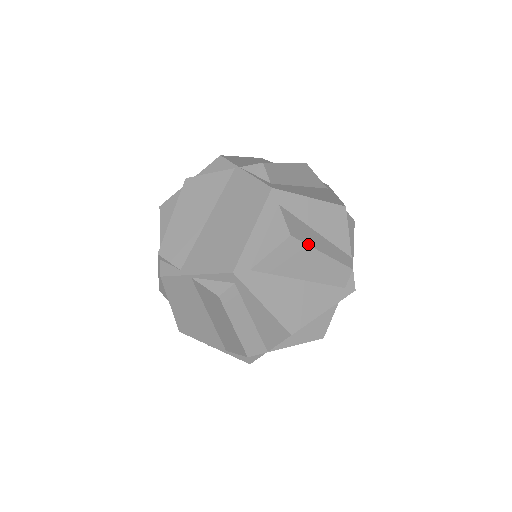
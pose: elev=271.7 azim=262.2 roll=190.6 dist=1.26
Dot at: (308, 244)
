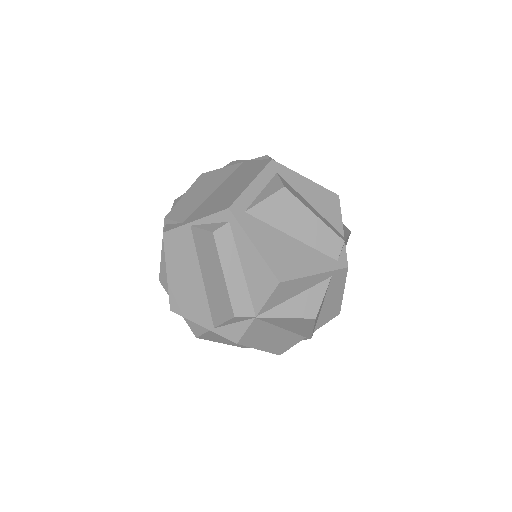
Dot at: (300, 201)
